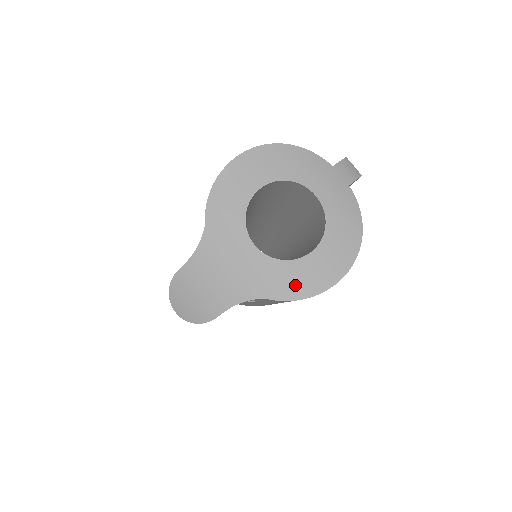
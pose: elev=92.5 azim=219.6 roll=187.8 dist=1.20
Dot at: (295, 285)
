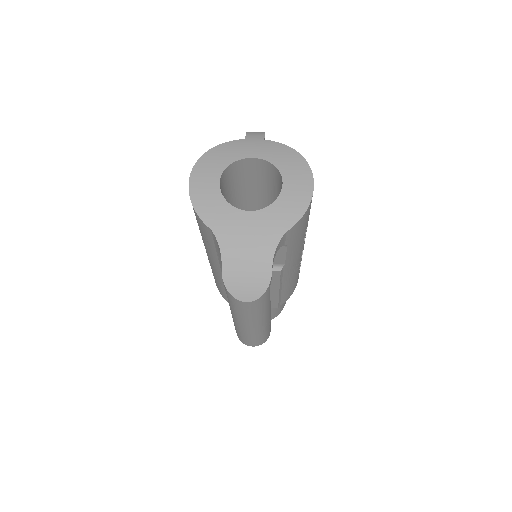
Dot at: (294, 208)
